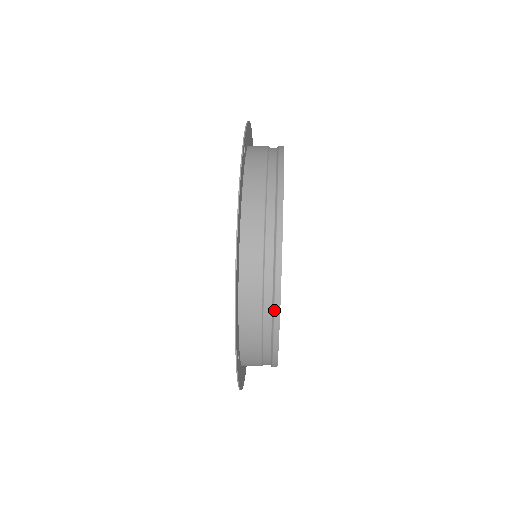
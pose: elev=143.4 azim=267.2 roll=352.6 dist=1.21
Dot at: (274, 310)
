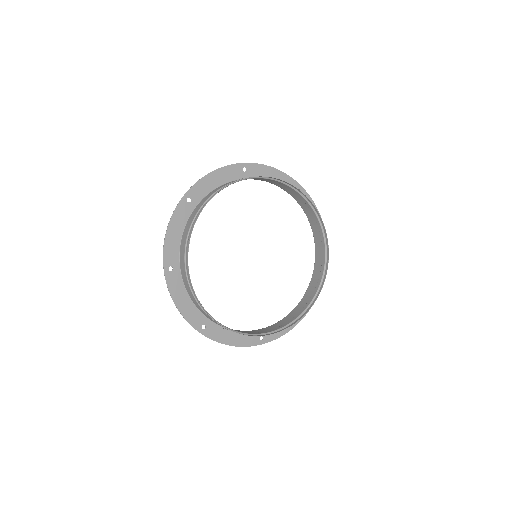
Dot at: (198, 301)
